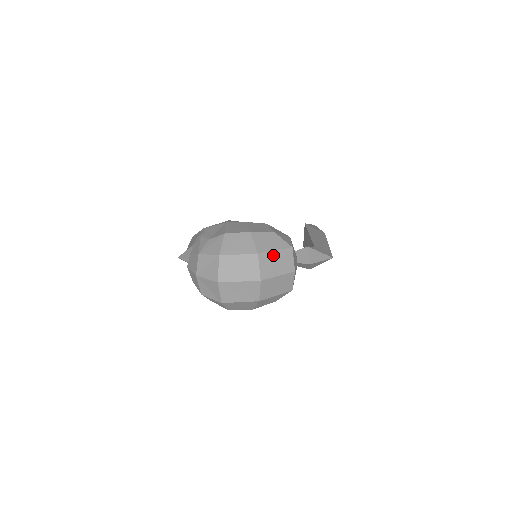
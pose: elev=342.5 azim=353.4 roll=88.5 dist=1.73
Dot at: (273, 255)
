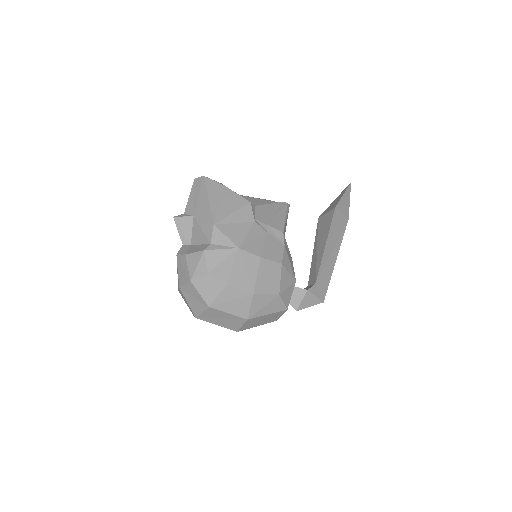
Dot at: (263, 317)
